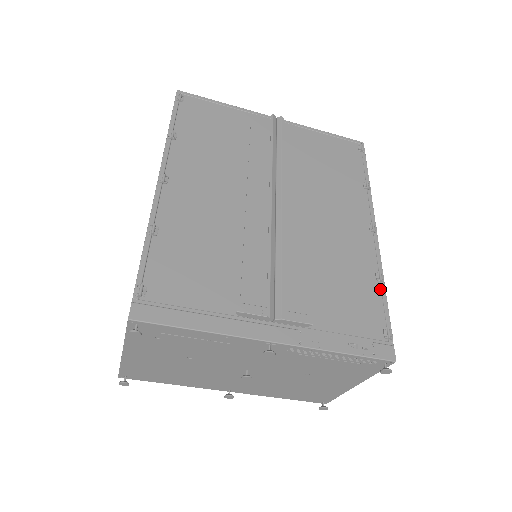
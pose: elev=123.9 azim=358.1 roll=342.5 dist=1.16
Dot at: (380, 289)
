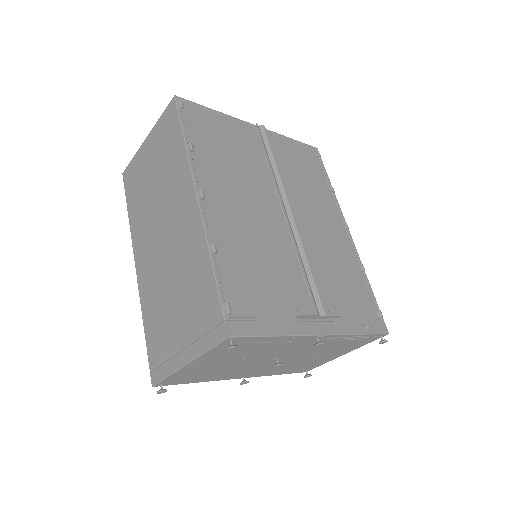
Dot at: (365, 278)
